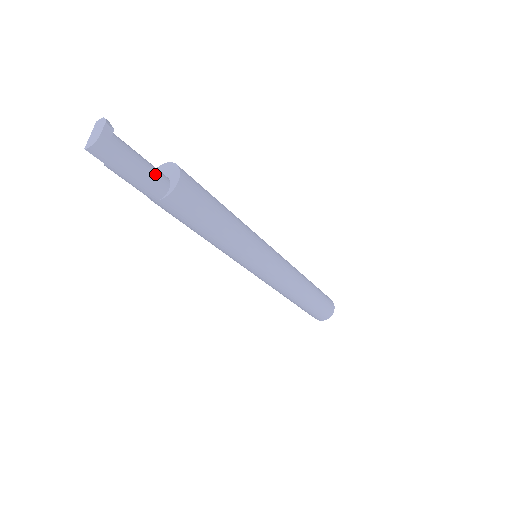
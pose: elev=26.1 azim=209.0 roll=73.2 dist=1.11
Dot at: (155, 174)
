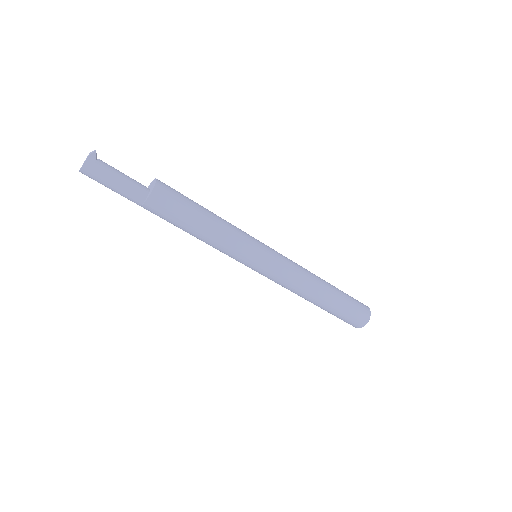
Dot at: (132, 189)
